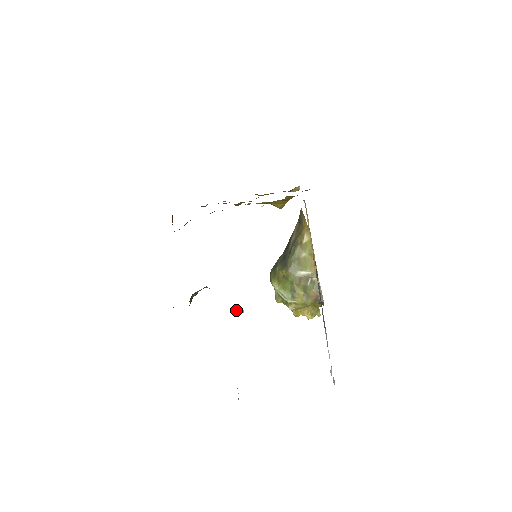
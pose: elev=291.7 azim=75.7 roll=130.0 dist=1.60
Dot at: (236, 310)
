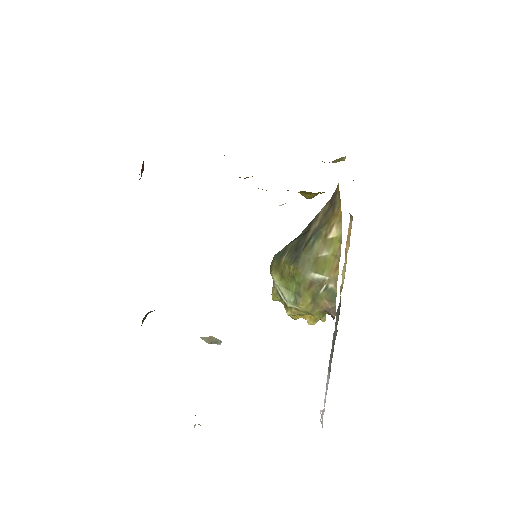
Dot at: (210, 339)
